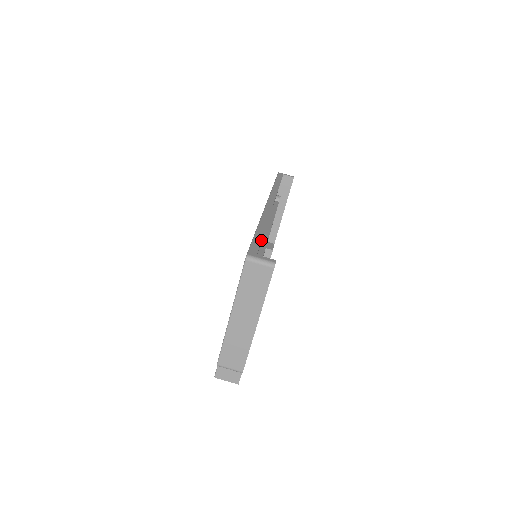
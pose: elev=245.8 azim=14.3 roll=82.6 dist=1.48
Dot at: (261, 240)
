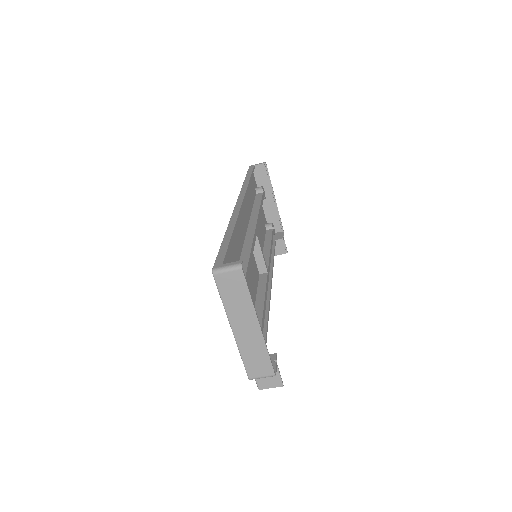
Dot at: (227, 247)
